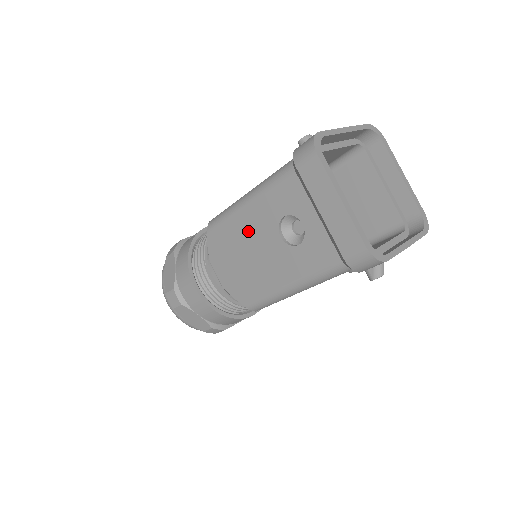
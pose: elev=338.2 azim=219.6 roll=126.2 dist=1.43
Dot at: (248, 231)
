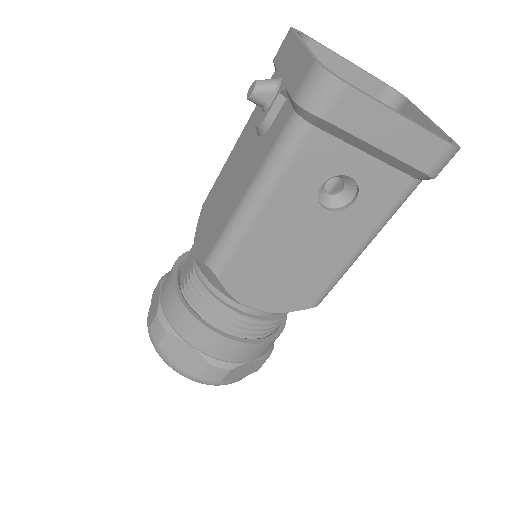
Dot at: (278, 235)
